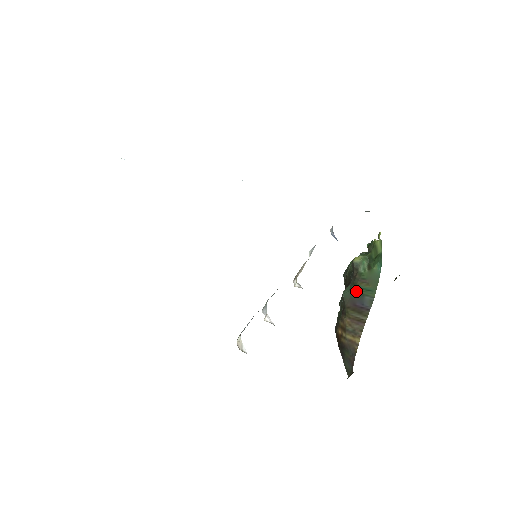
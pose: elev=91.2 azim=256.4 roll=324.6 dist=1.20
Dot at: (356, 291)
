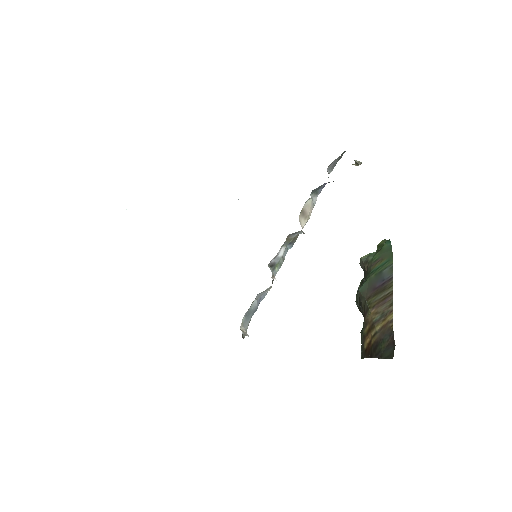
Dot at: (372, 276)
